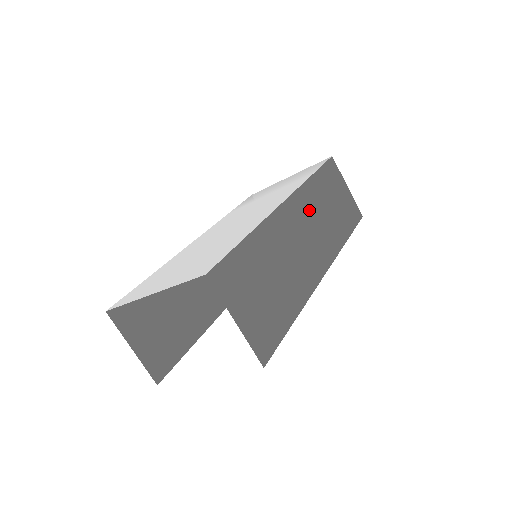
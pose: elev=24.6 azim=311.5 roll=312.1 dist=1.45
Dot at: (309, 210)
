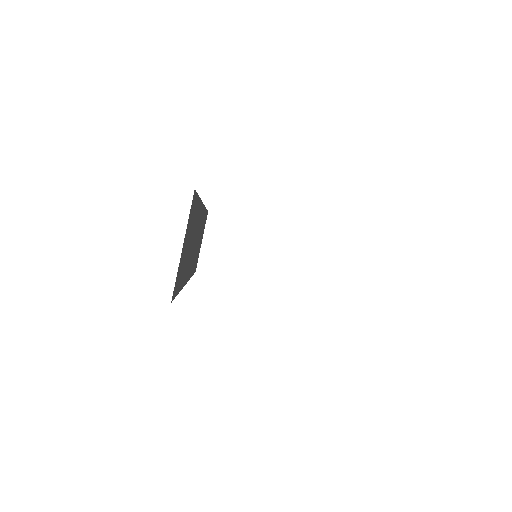
Dot at: occluded
